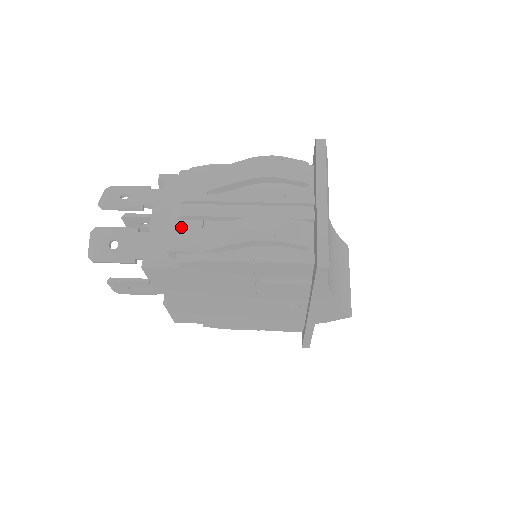
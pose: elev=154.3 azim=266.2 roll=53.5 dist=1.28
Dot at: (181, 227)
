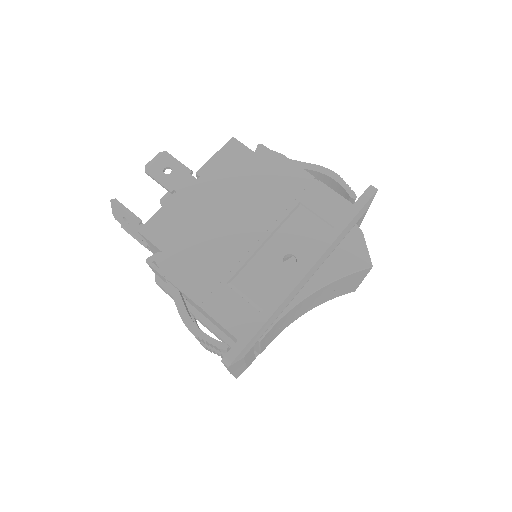
Dot at: occluded
